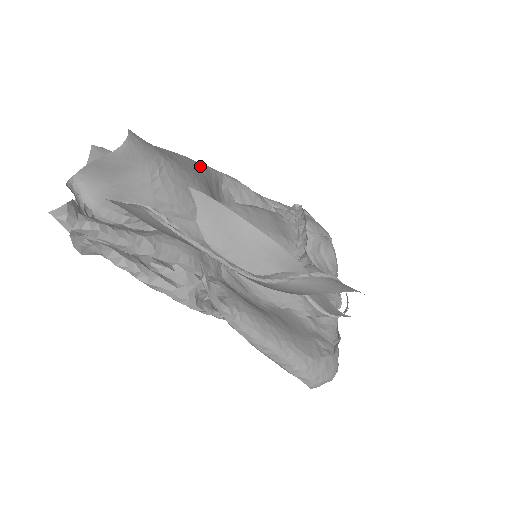
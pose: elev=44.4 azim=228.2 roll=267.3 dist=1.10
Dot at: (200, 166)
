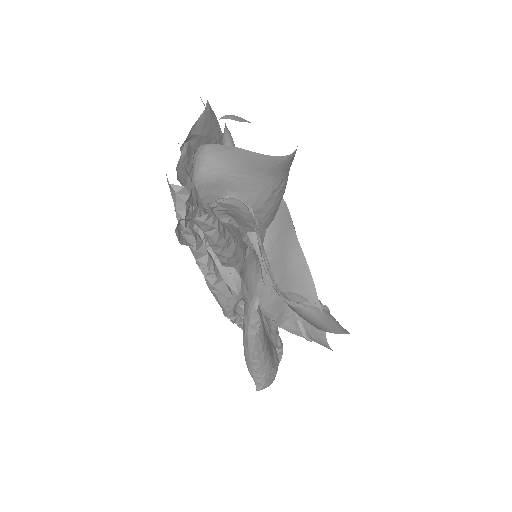
Dot at: occluded
